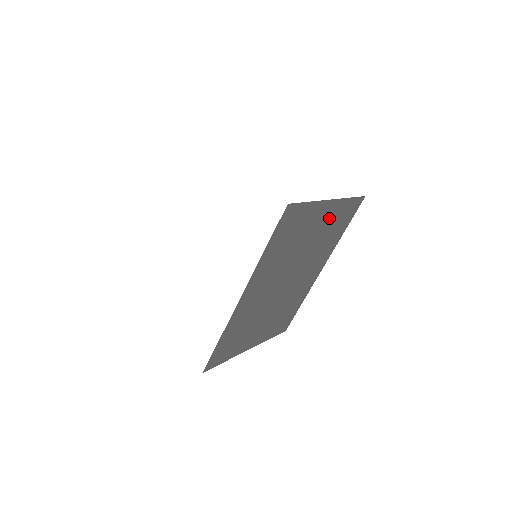
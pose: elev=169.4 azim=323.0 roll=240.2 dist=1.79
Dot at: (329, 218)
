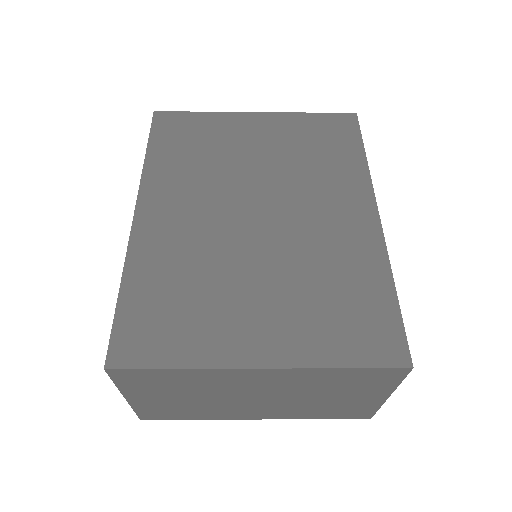
Dot at: (280, 133)
